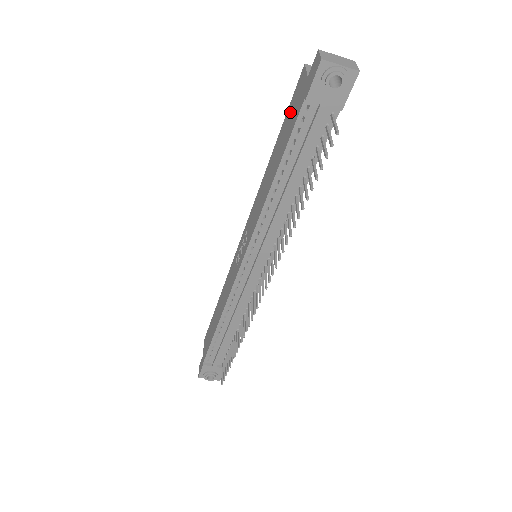
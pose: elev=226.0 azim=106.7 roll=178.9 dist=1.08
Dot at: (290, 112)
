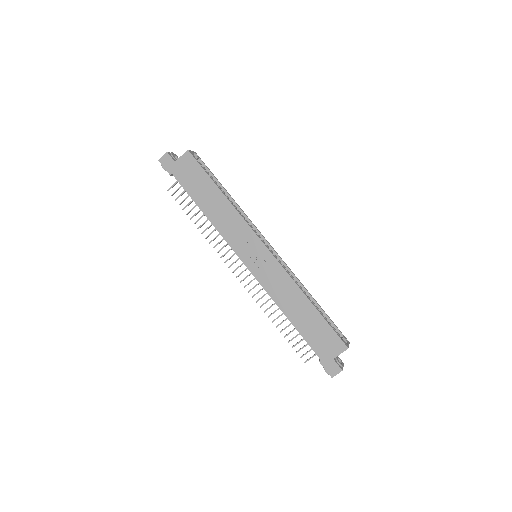
Dot at: (325, 334)
